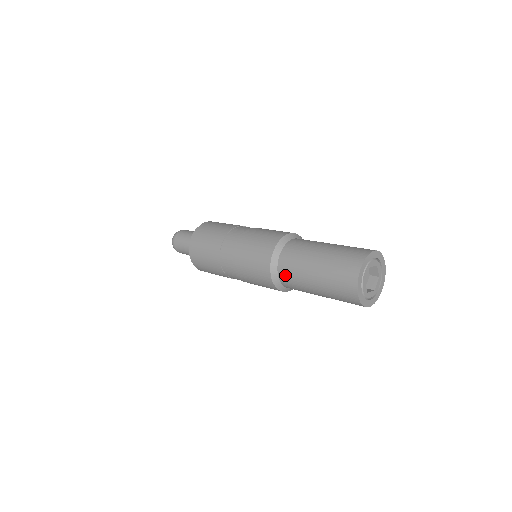
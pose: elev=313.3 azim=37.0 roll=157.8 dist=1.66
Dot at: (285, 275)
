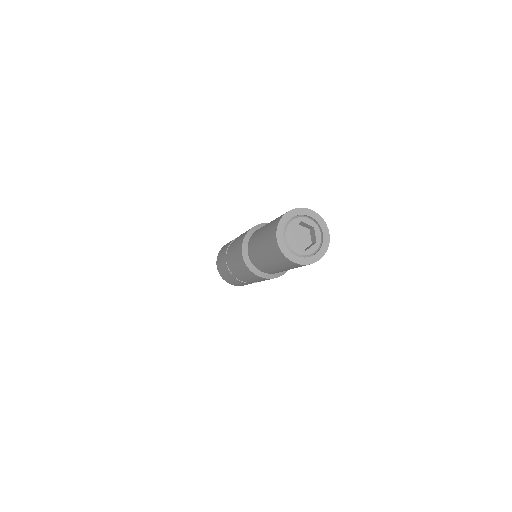
Dot at: (260, 268)
